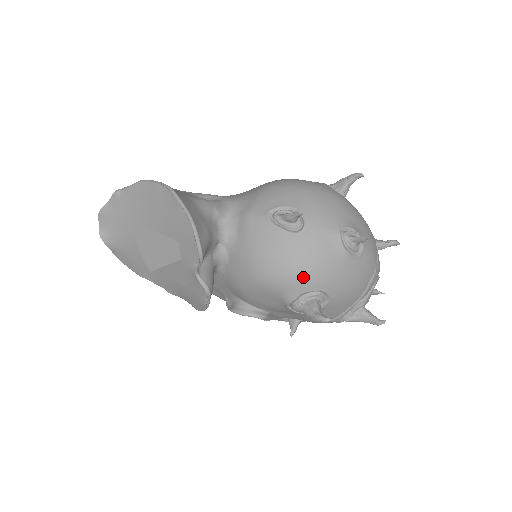
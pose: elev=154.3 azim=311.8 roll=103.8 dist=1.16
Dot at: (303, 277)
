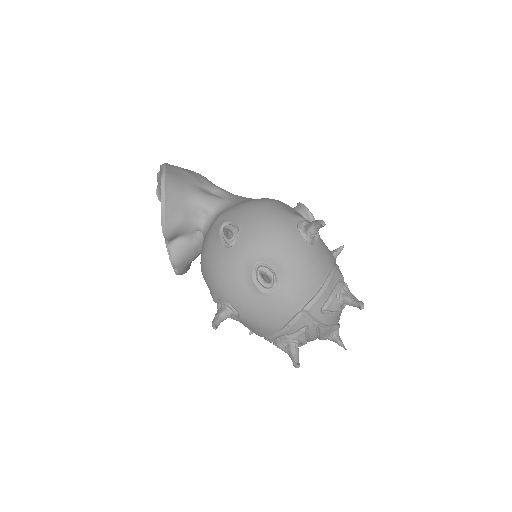
Dot at: (217, 285)
